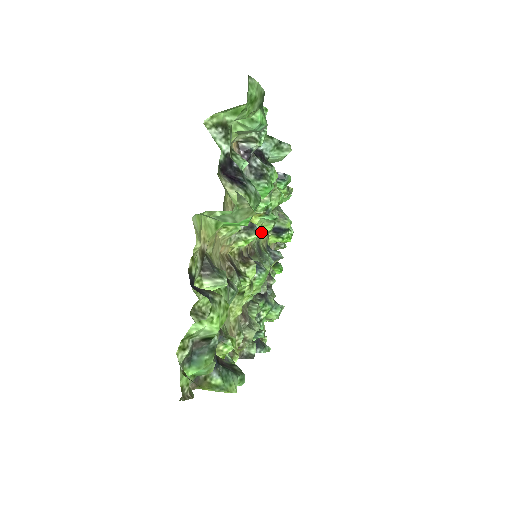
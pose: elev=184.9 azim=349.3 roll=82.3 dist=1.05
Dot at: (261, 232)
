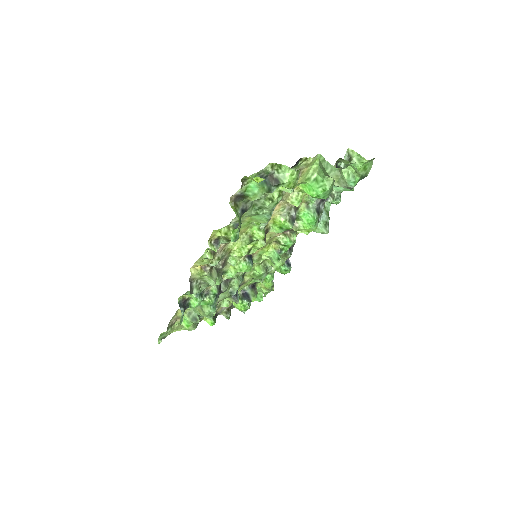
Dot at: (255, 267)
